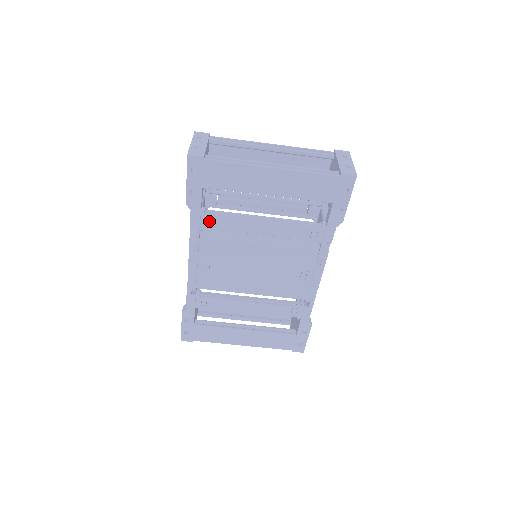
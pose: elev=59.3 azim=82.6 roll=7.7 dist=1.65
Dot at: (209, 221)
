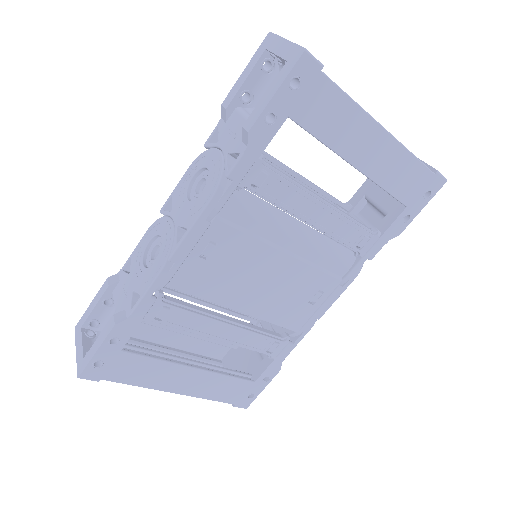
Dot at: (260, 176)
